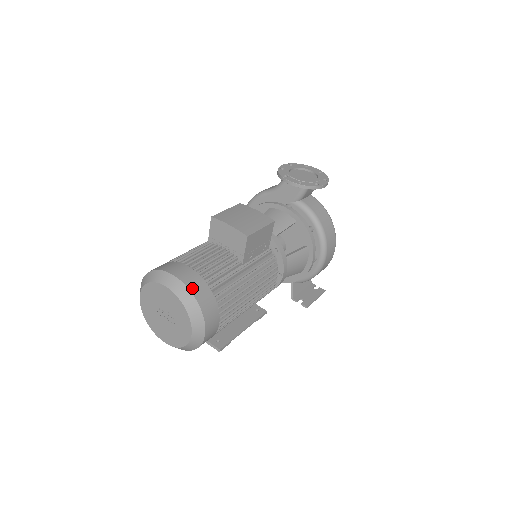
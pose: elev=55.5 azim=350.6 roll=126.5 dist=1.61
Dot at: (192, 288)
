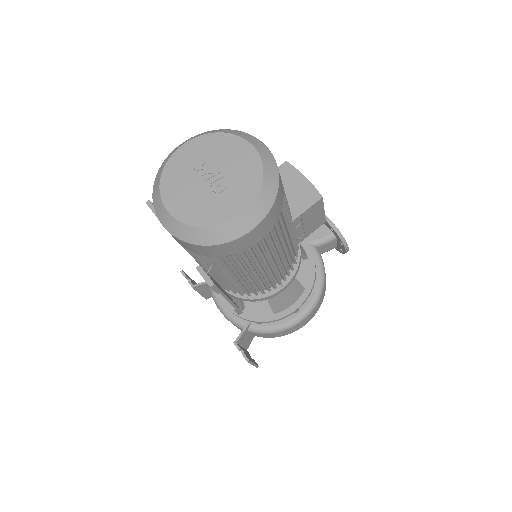
Dot at: occluded
